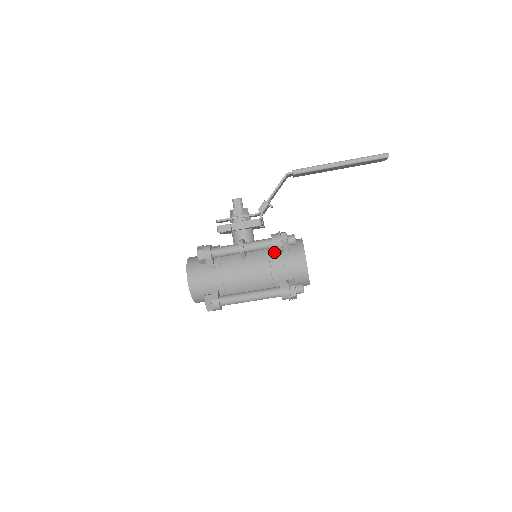
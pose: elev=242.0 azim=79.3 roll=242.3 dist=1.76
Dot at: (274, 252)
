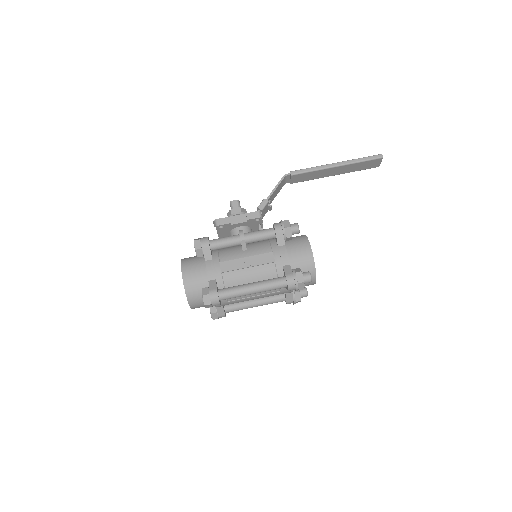
Dot at: (277, 240)
